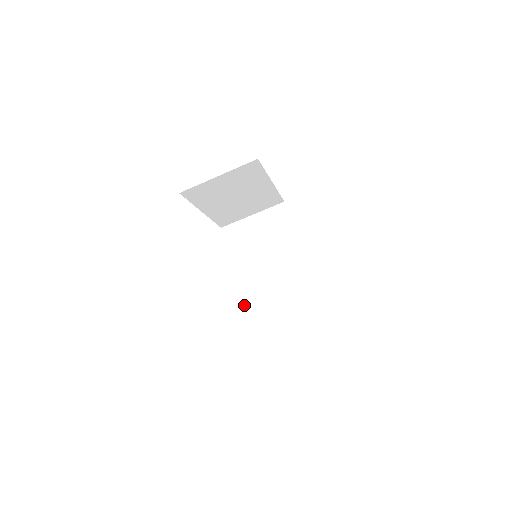
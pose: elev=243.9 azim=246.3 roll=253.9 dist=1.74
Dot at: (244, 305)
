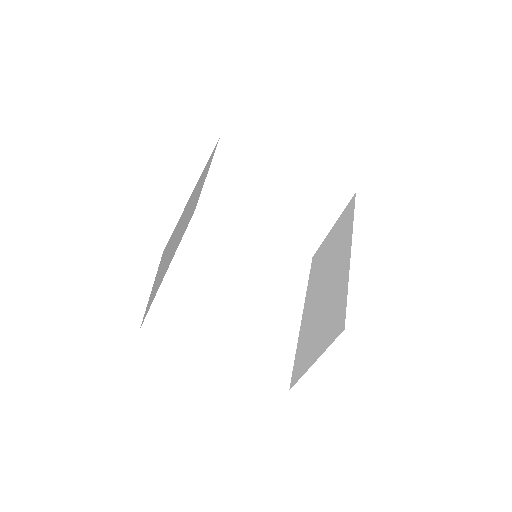
Dot at: occluded
